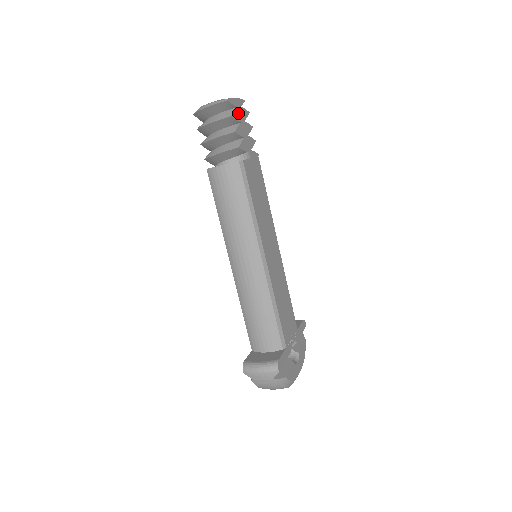
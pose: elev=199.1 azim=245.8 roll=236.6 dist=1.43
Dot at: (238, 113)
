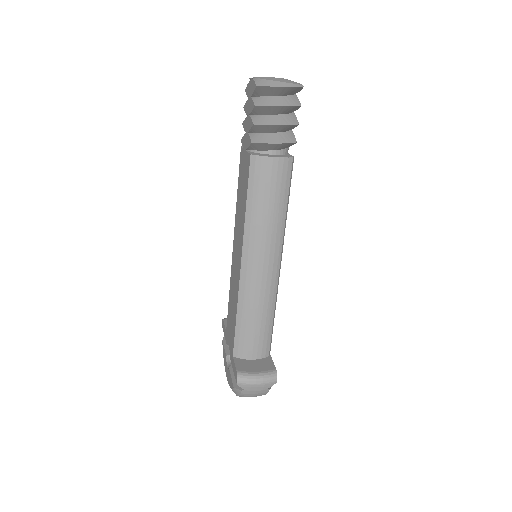
Dot at: occluded
